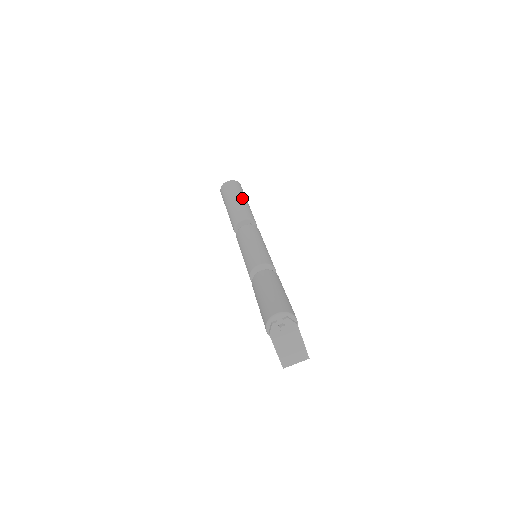
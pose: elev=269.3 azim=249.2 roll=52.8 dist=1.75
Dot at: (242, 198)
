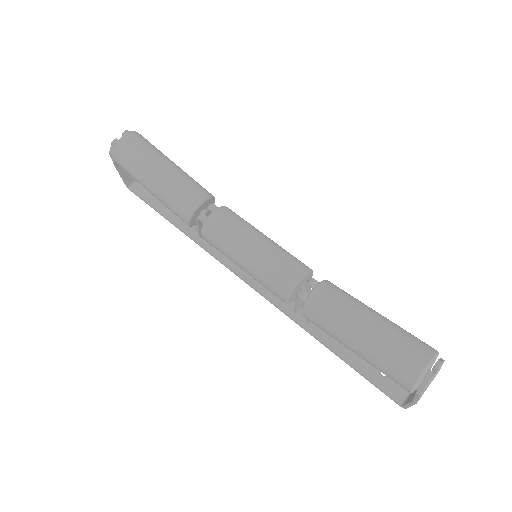
Dot at: (169, 162)
